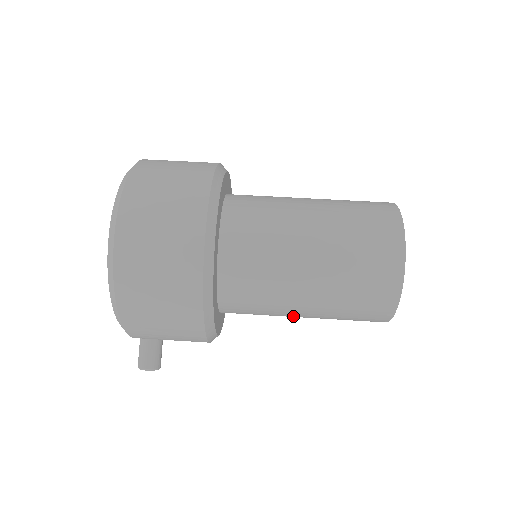
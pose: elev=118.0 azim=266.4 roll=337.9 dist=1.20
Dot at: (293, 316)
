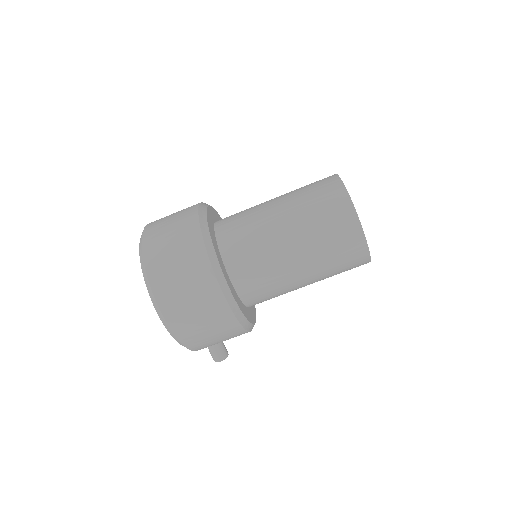
Dot at: occluded
